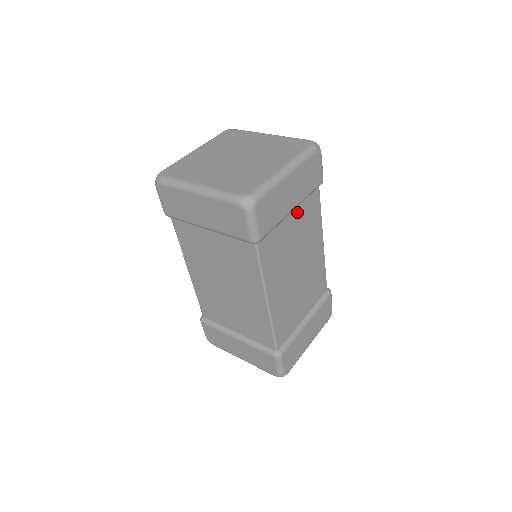
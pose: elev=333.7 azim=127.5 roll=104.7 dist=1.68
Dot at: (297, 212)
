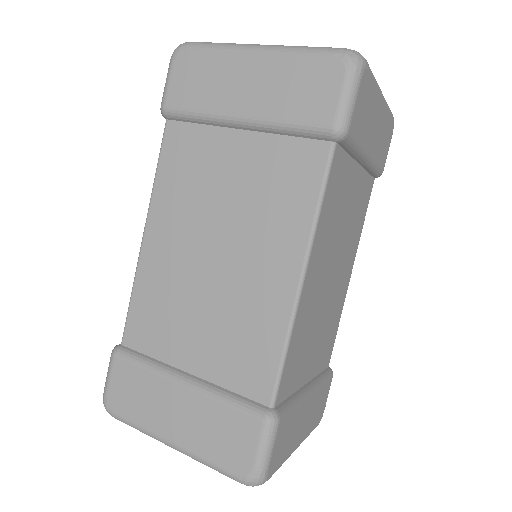
Dot at: (360, 177)
